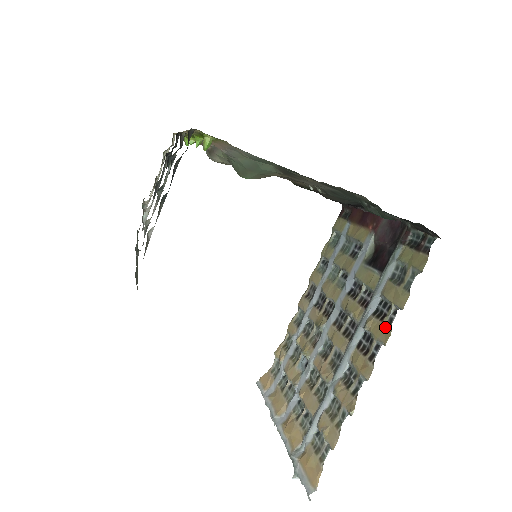
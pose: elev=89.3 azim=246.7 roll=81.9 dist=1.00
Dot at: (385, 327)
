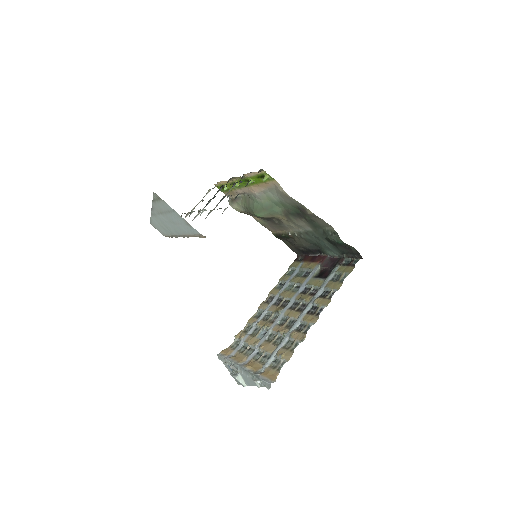
Dot at: (327, 299)
